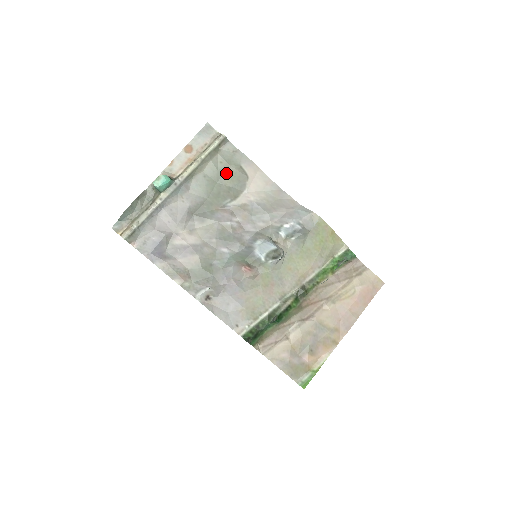
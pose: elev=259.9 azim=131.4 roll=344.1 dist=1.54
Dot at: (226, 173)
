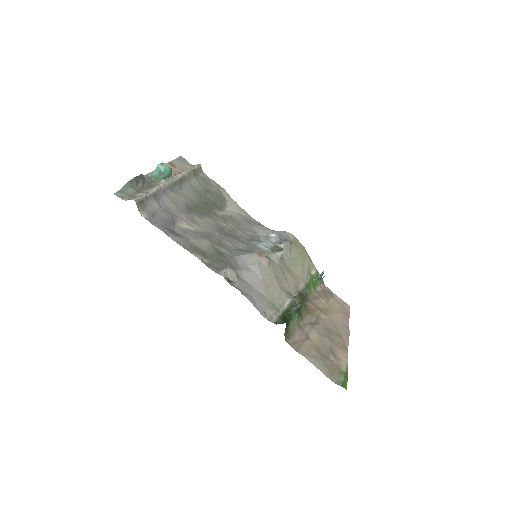
Dot at: (208, 191)
